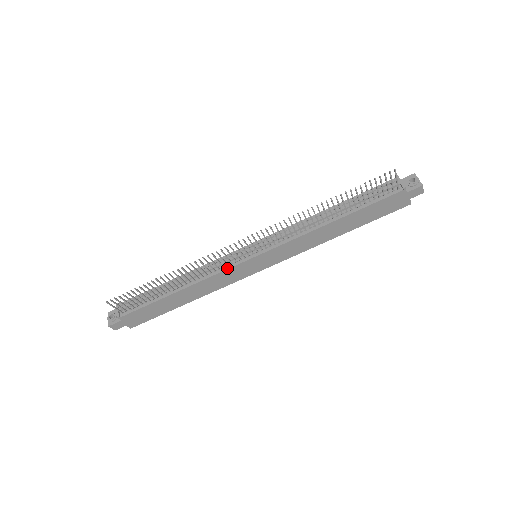
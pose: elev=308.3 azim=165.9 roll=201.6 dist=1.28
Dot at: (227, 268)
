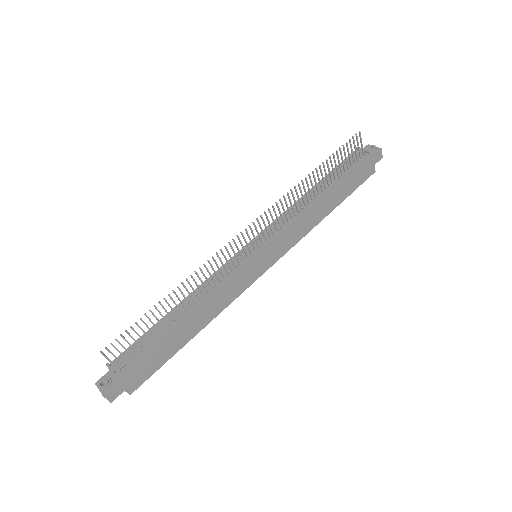
Dot at: (233, 273)
